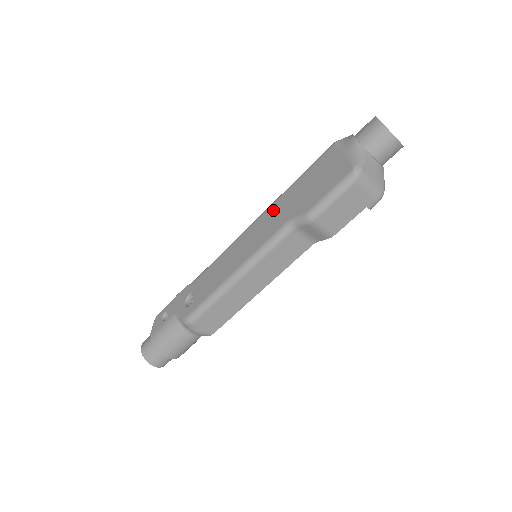
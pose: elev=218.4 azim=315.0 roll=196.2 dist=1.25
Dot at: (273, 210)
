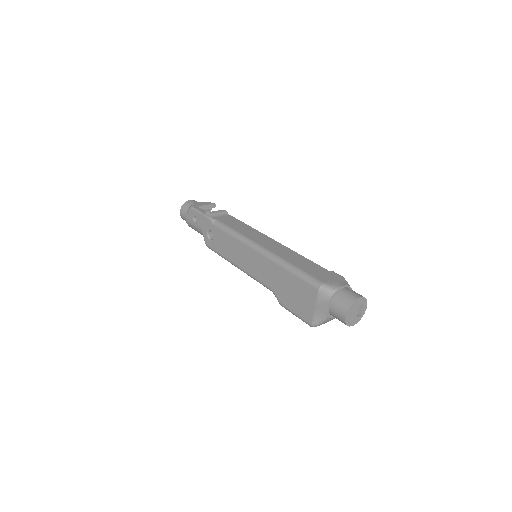
Dot at: (269, 266)
